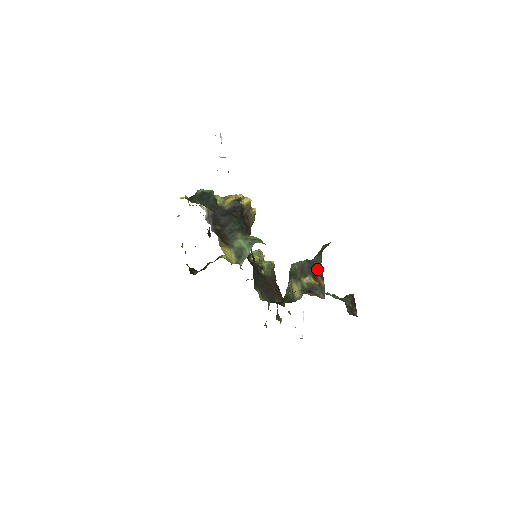
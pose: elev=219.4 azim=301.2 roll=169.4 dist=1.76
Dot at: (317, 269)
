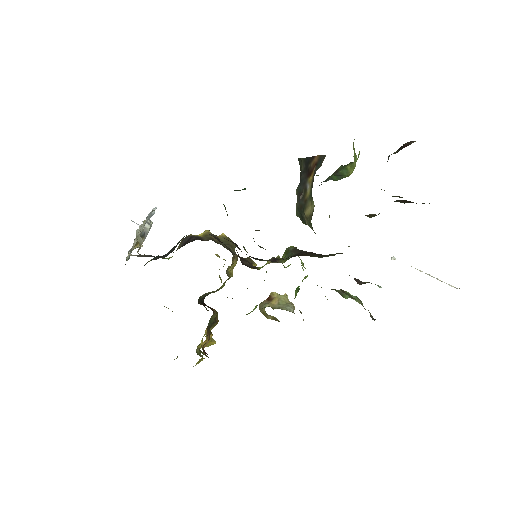
Dot at: (304, 168)
